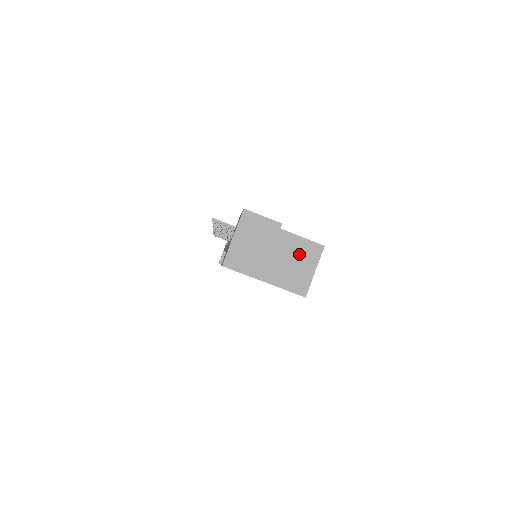
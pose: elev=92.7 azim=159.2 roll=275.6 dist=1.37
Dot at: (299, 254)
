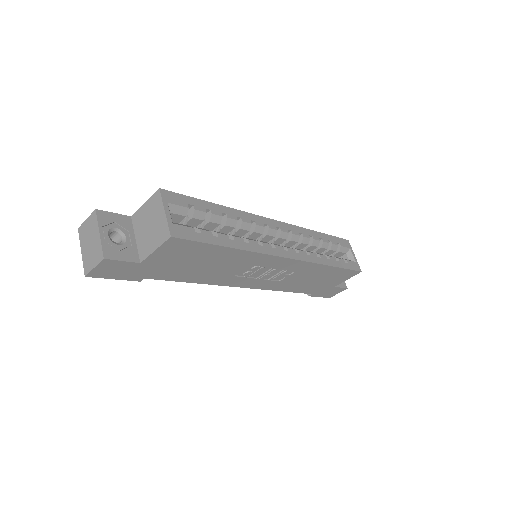
Dot at: (150, 214)
